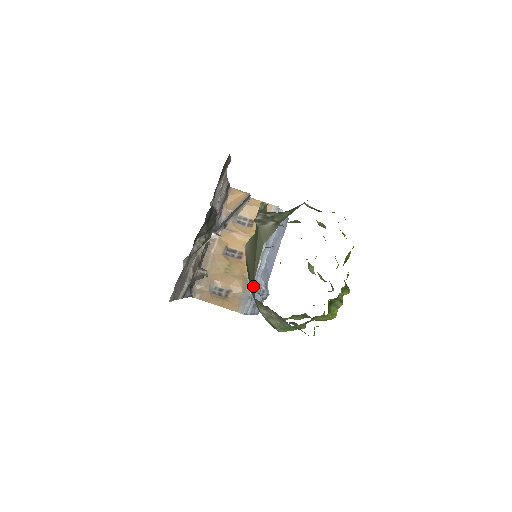
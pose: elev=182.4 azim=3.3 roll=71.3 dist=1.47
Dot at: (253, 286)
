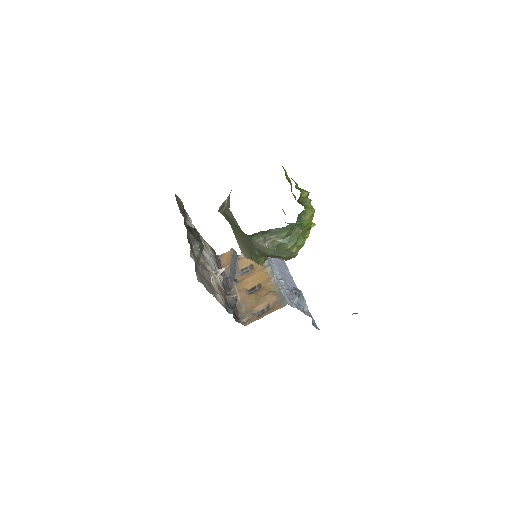
Dot at: (249, 241)
